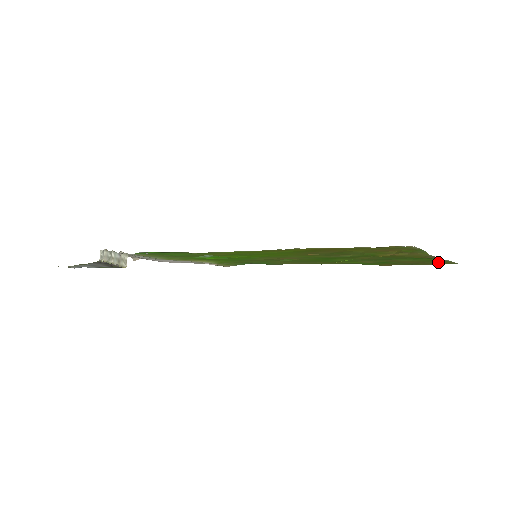
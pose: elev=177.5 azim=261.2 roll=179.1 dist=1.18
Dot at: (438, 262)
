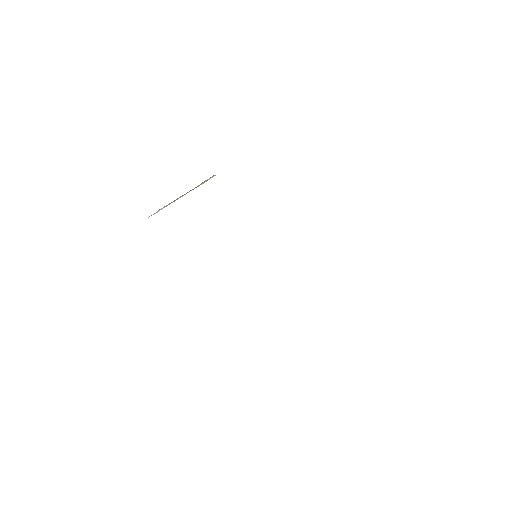
Dot at: occluded
